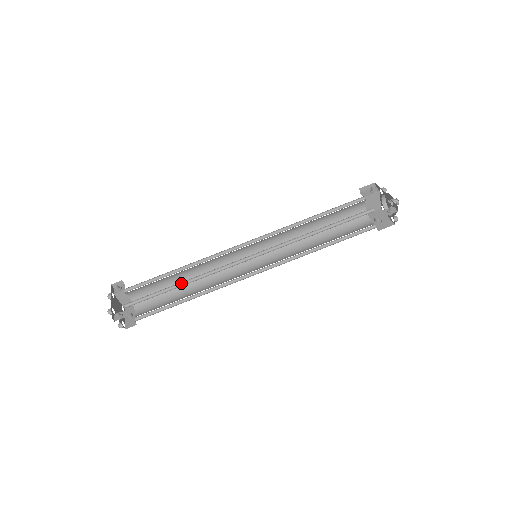
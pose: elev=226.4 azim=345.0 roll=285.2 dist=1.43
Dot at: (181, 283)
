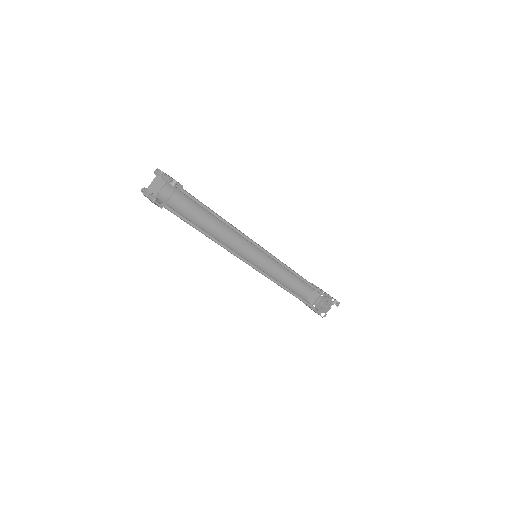
Dot at: (218, 217)
